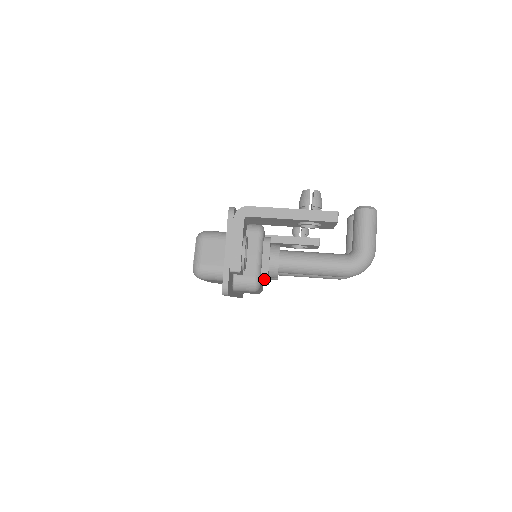
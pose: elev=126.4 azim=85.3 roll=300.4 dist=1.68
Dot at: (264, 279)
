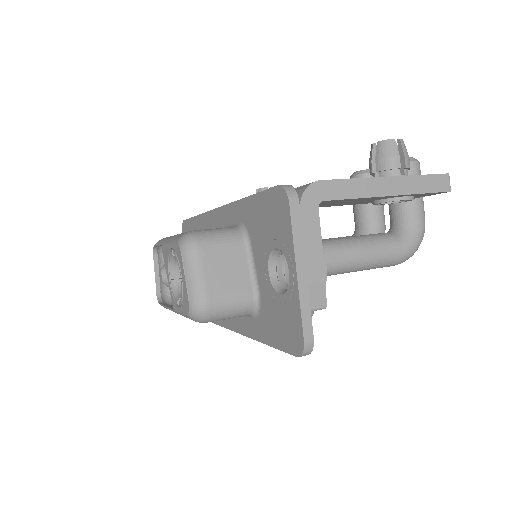
Dot at: occluded
